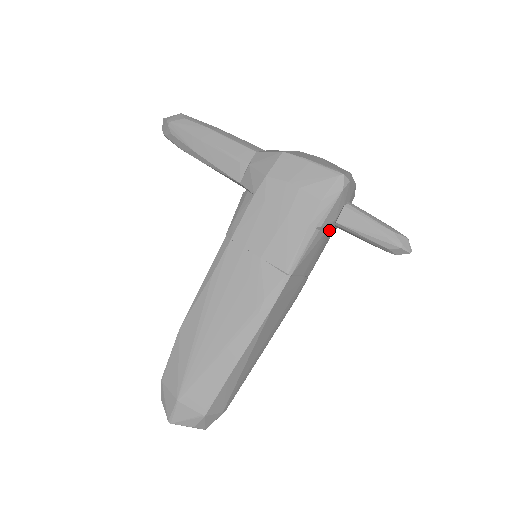
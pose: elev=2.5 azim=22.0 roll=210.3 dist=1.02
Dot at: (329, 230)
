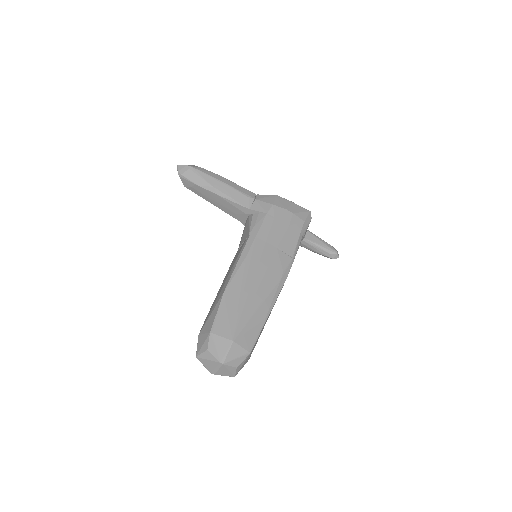
Dot at: occluded
